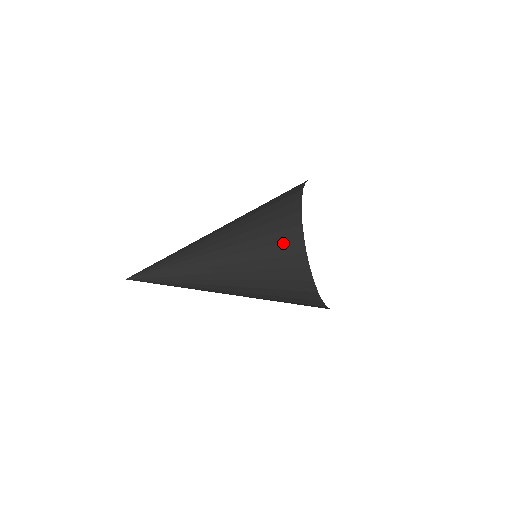
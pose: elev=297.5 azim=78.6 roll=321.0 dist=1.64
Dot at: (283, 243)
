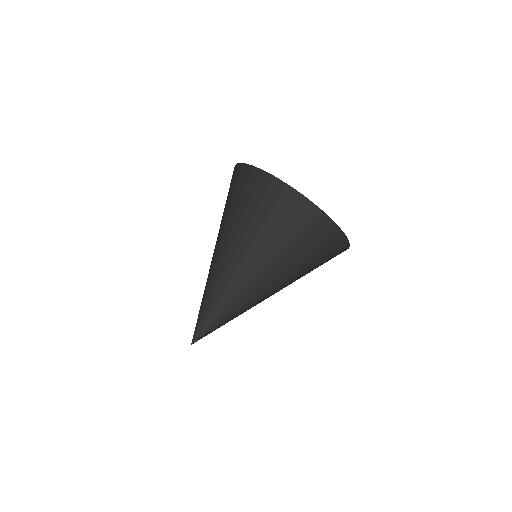
Dot at: (285, 214)
